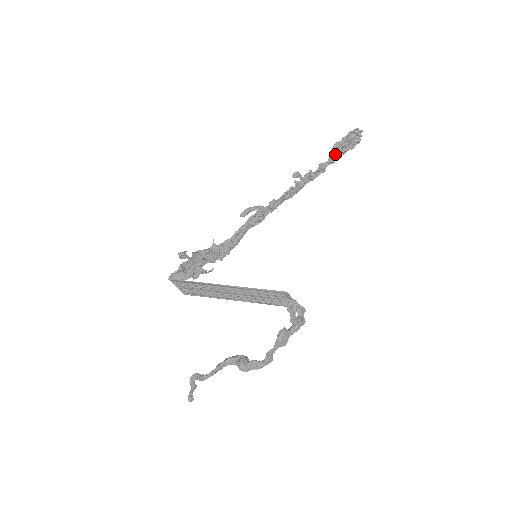
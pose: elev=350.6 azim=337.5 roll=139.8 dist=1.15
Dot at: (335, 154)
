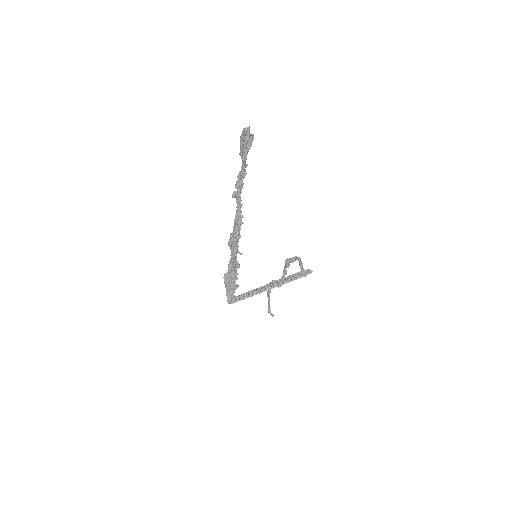
Dot at: (245, 159)
